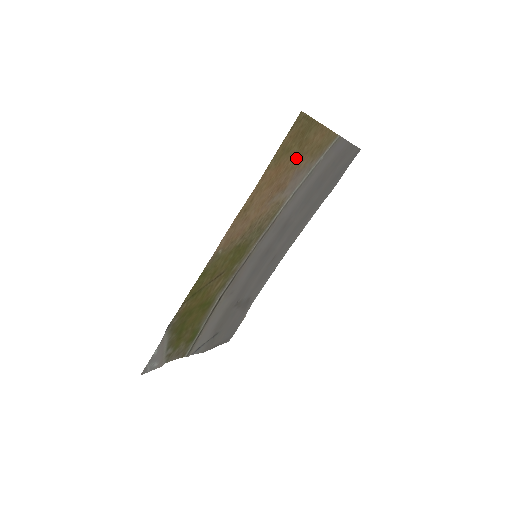
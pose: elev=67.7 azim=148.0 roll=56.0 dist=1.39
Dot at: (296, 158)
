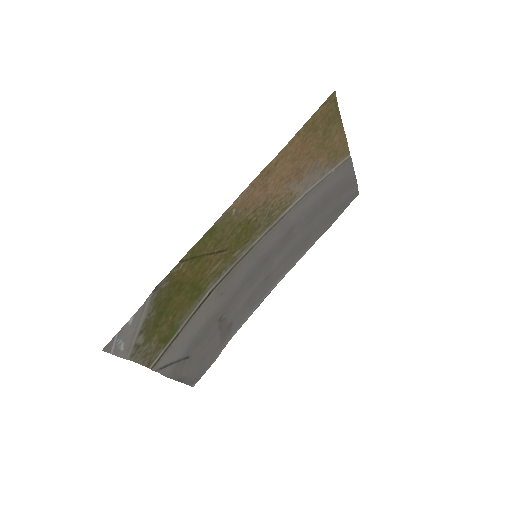
Dot at: (318, 147)
